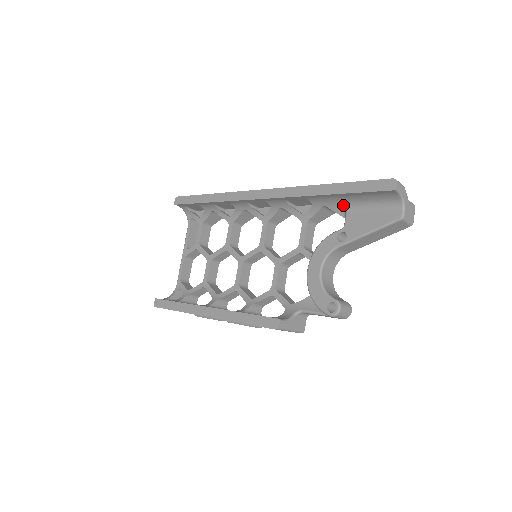
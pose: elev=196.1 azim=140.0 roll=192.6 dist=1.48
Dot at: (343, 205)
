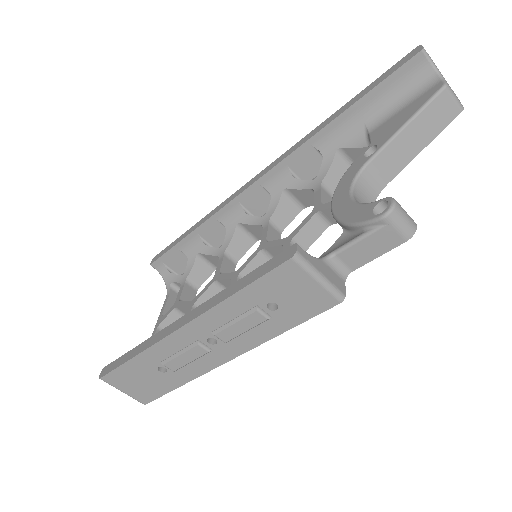
Dot at: (362, 131)
